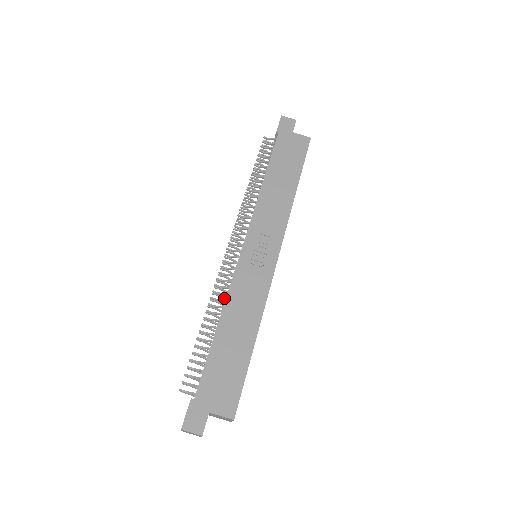
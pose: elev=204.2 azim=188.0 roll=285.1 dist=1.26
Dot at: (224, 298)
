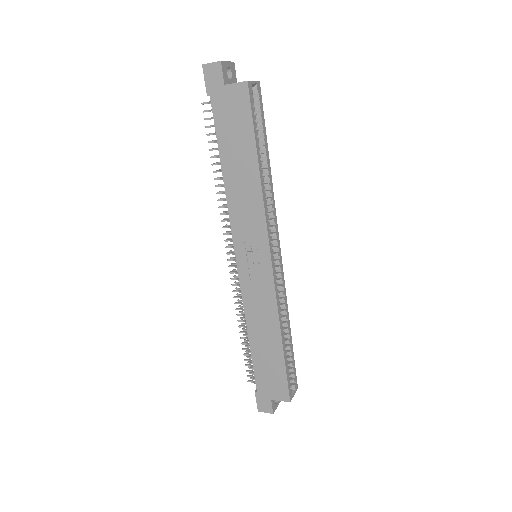
Dot at: occluded
